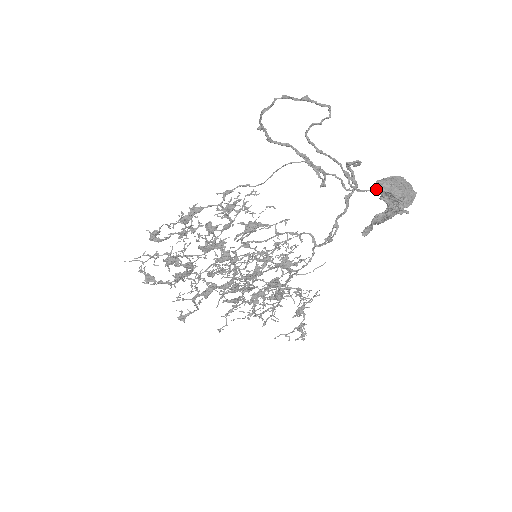
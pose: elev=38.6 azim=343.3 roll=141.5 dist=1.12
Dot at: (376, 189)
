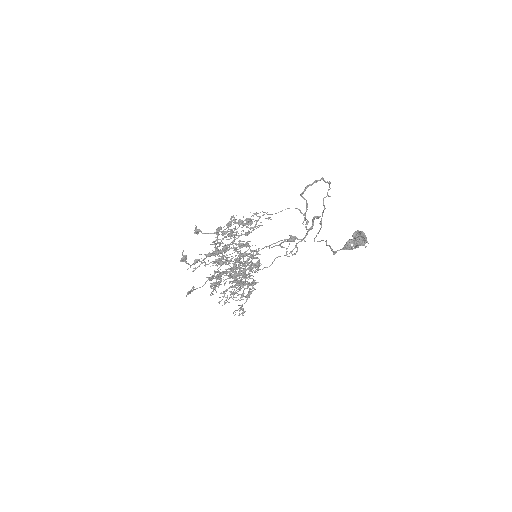
Dot at: occluded
